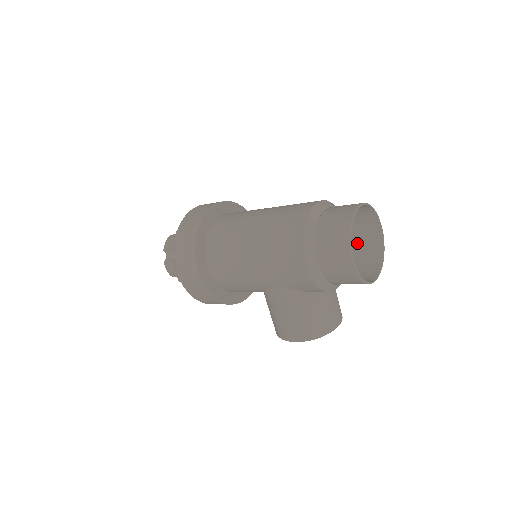
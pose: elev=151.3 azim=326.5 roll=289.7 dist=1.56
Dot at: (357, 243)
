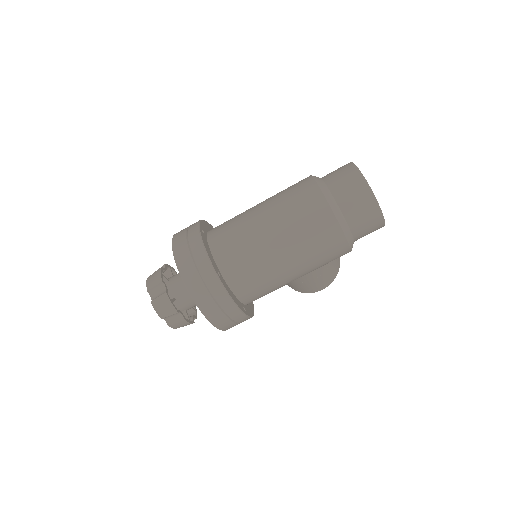
Dot at: occluded
